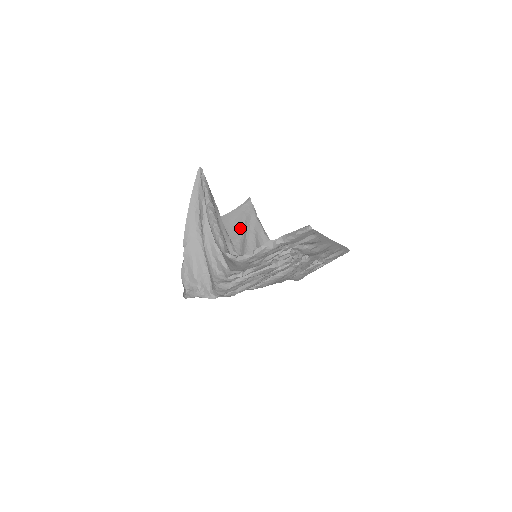
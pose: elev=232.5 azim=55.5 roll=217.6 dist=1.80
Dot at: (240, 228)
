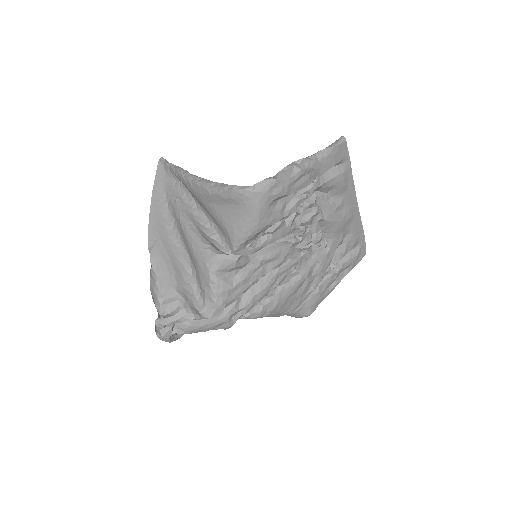
Dot at: occluded
